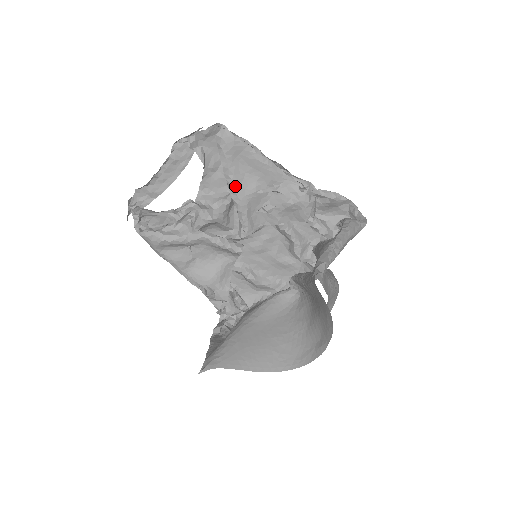
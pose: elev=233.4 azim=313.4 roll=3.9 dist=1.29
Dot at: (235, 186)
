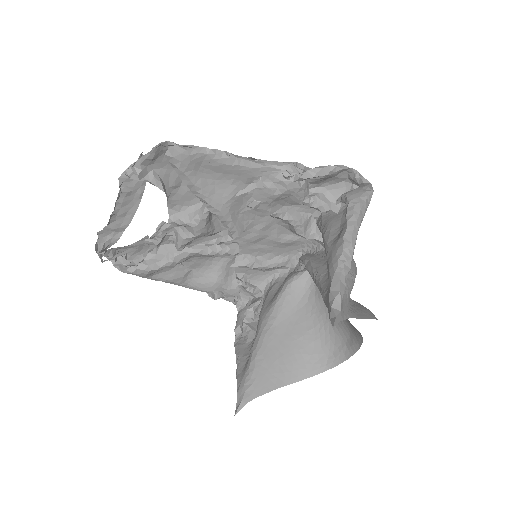
Dot at: (208, 199)
